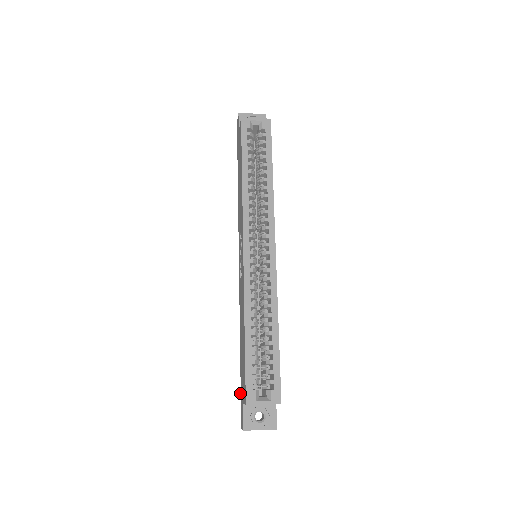
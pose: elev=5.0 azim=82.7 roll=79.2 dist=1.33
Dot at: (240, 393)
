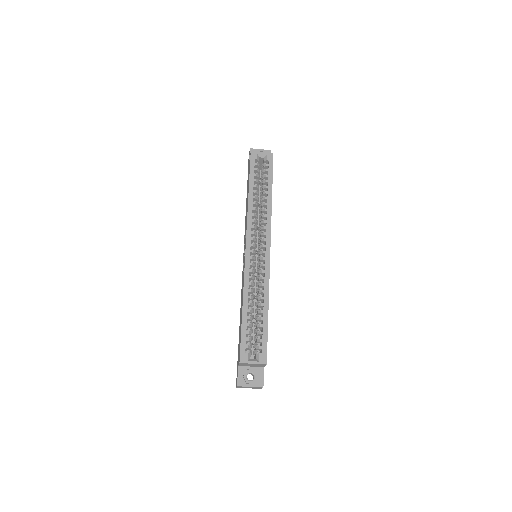
Dot at: (237, 361)
